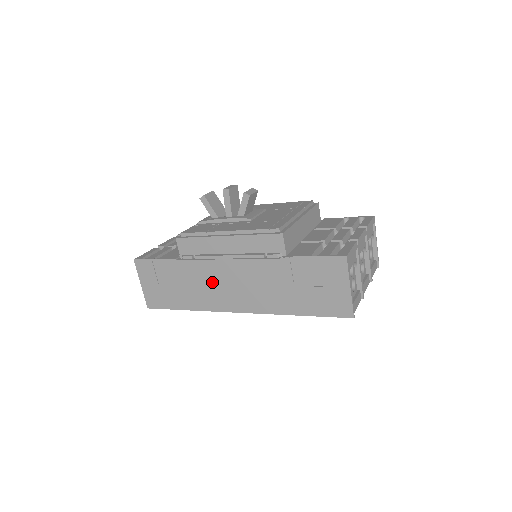
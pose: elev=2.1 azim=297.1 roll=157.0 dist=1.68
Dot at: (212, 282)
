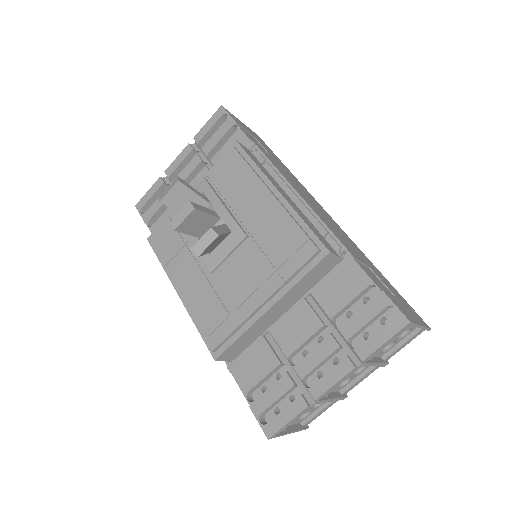
Dot at: occluded
